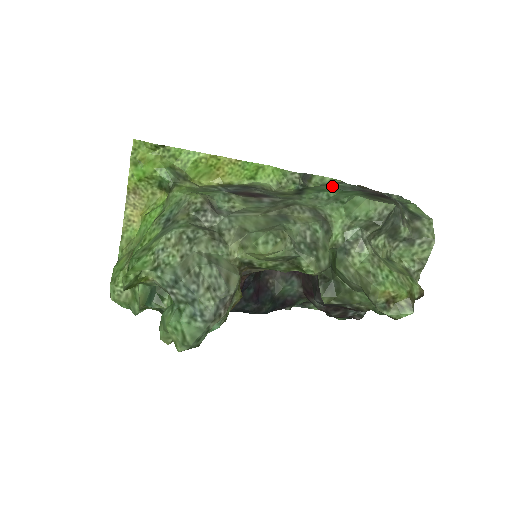
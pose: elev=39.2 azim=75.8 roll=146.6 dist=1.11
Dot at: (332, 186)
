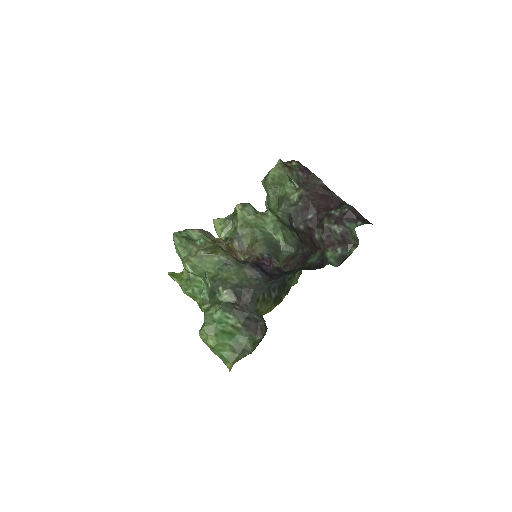
Dot at: occluded
